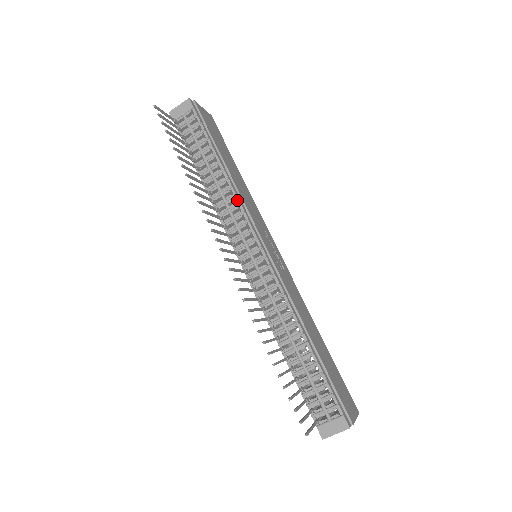
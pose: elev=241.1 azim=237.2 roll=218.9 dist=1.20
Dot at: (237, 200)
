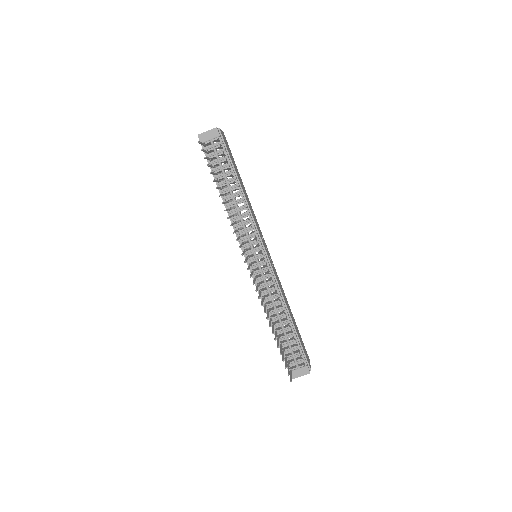
Dot at: (250, 217)
